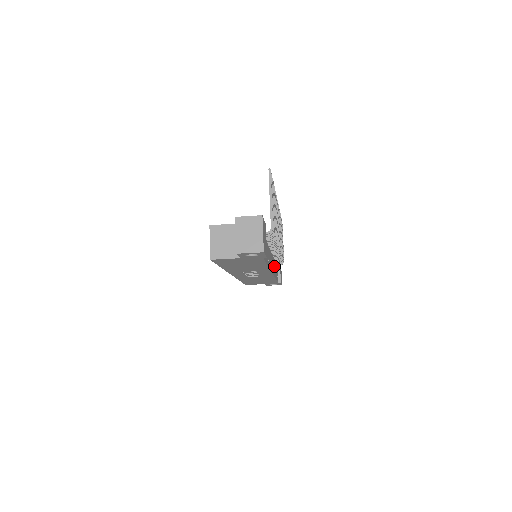
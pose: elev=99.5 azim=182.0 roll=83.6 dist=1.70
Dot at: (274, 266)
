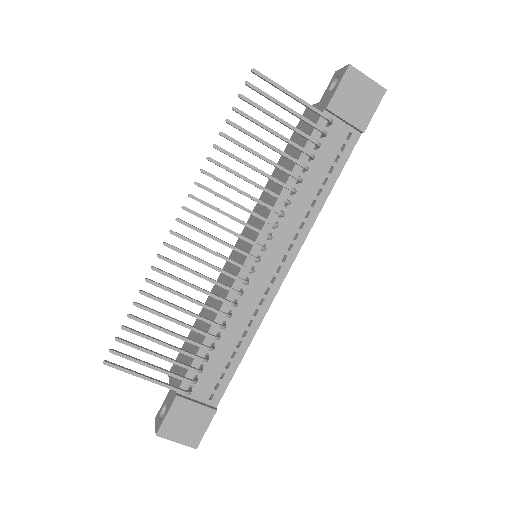
Dot at: (298, 213)
